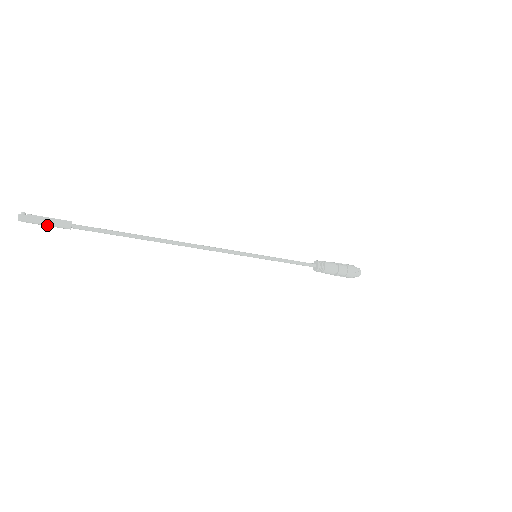
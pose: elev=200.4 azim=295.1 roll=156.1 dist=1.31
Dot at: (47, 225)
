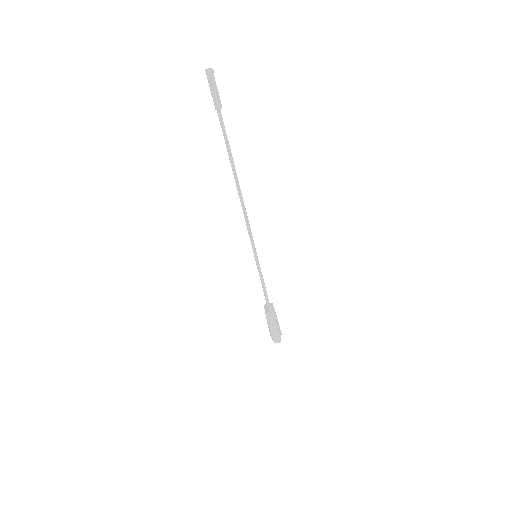
Dot at: (212, 92)
